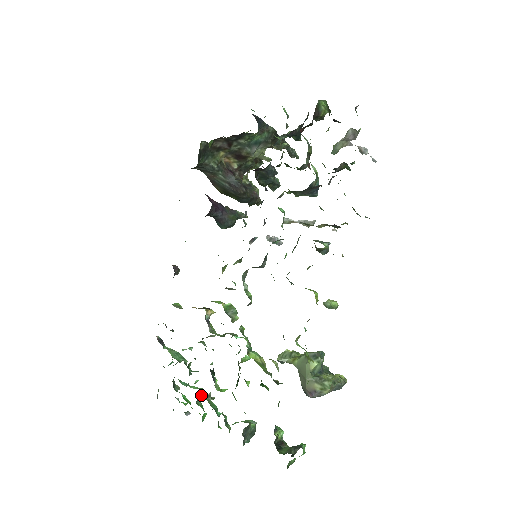
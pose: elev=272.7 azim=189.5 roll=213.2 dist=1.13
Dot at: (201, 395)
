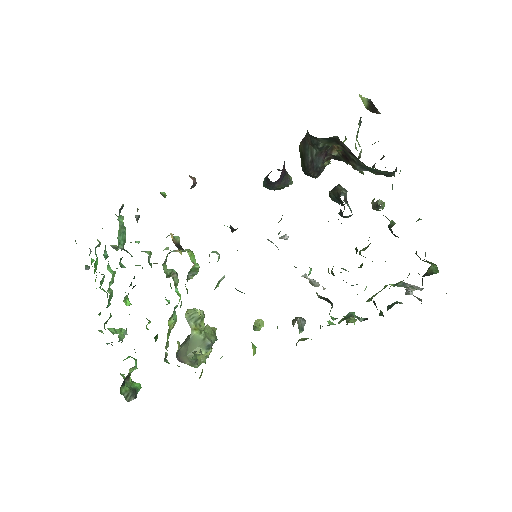
Dot at: (109, 287)
